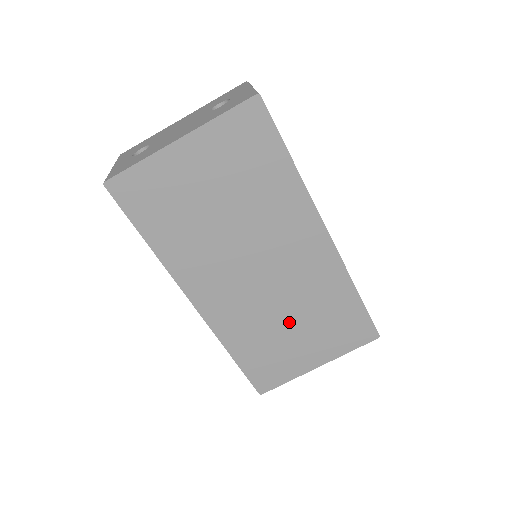
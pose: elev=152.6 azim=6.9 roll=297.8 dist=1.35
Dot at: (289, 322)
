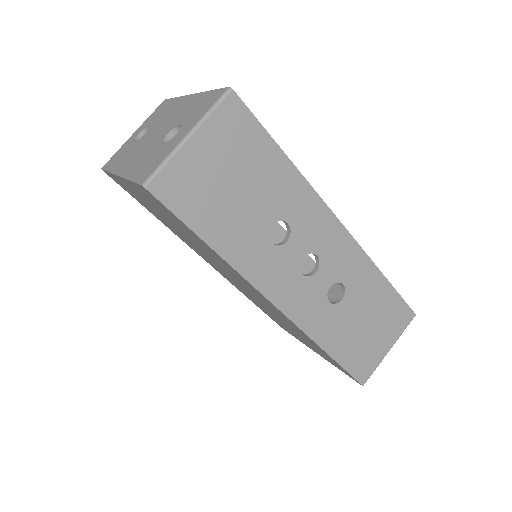
Dot at: (278, 319)
